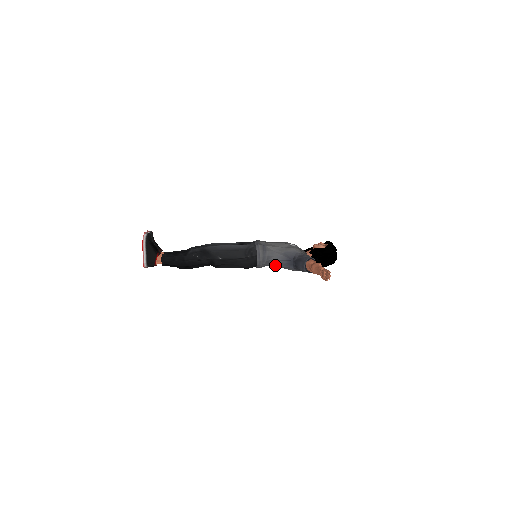
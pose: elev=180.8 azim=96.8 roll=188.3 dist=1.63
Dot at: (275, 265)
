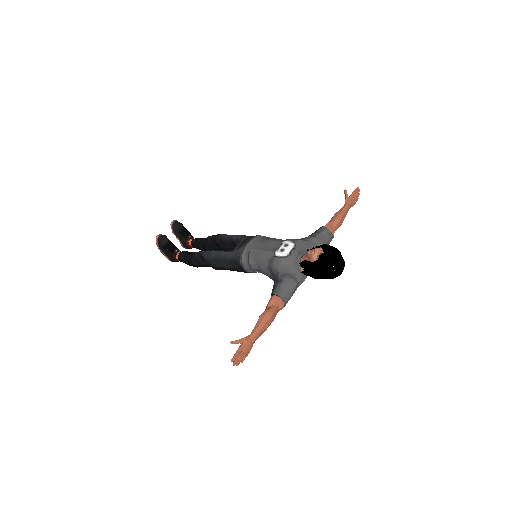
Dot at: occluded
